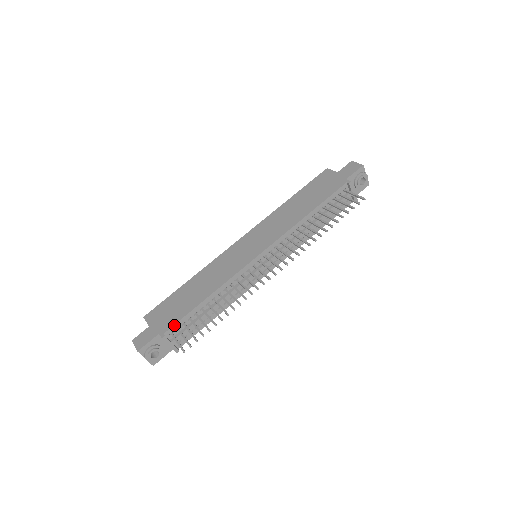
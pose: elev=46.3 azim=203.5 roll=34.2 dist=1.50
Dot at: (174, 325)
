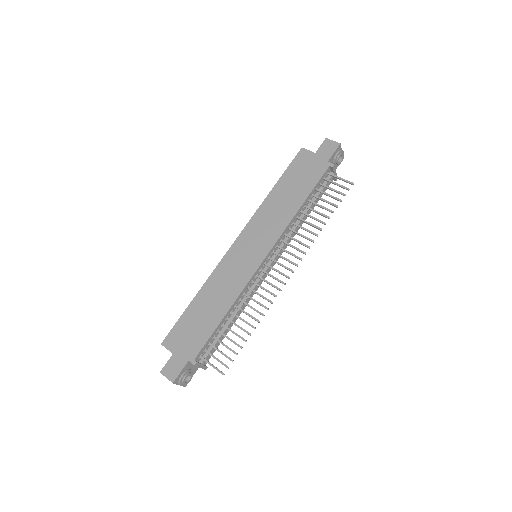
Dot at: (202, 349)
